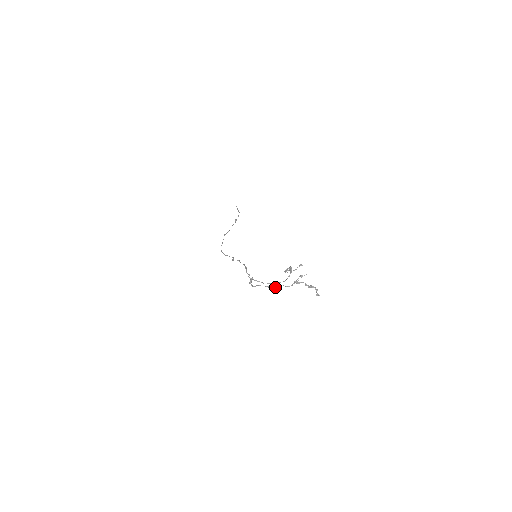
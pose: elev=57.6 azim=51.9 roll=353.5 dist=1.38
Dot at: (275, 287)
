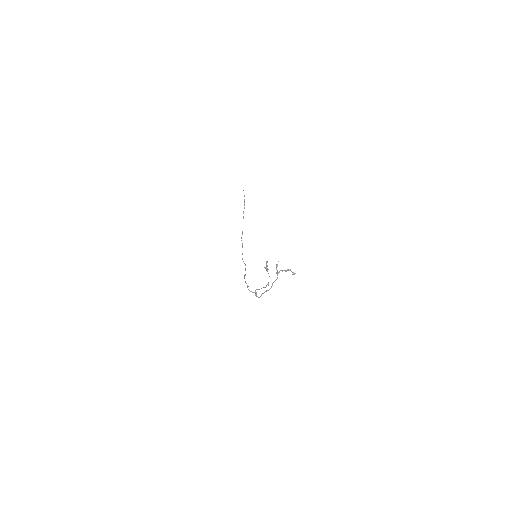
Dot at: (270, 288)
